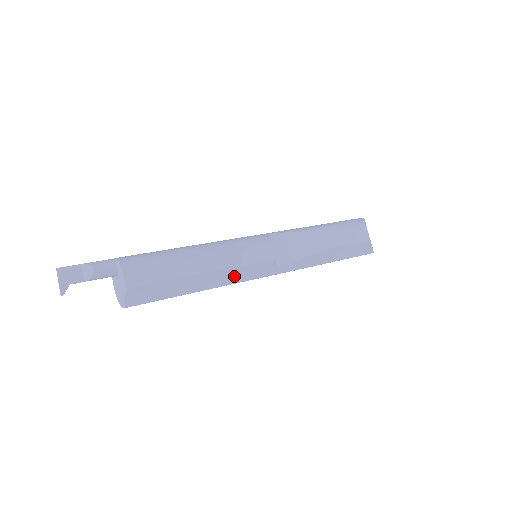
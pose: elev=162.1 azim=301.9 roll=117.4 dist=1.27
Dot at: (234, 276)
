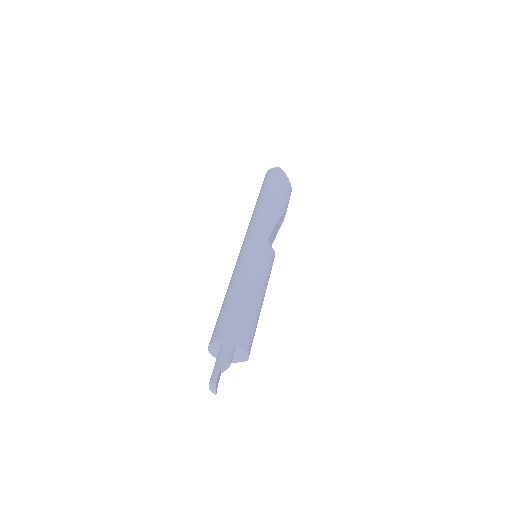
Dot at: occluded
